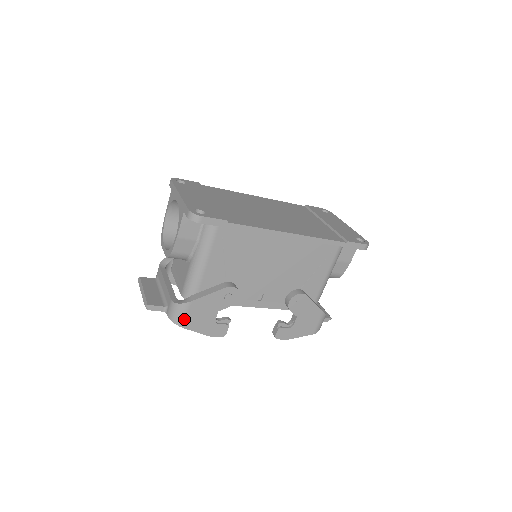
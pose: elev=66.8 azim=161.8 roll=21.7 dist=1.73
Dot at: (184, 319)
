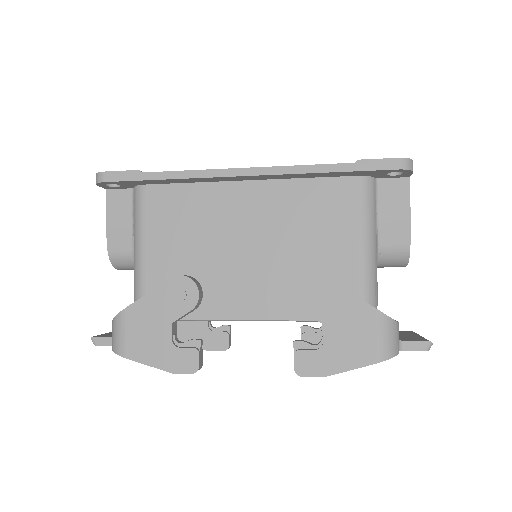
Dot at: (123, 341)
